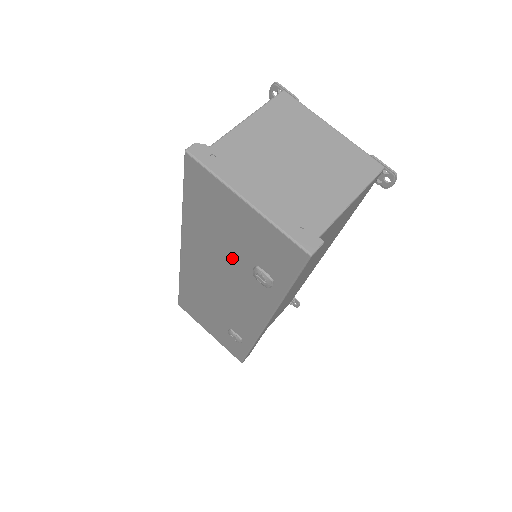
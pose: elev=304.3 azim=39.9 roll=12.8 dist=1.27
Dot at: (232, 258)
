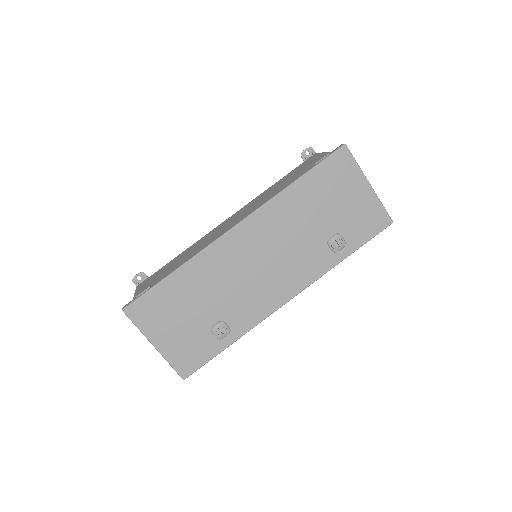
Dot at: (314, 228)
